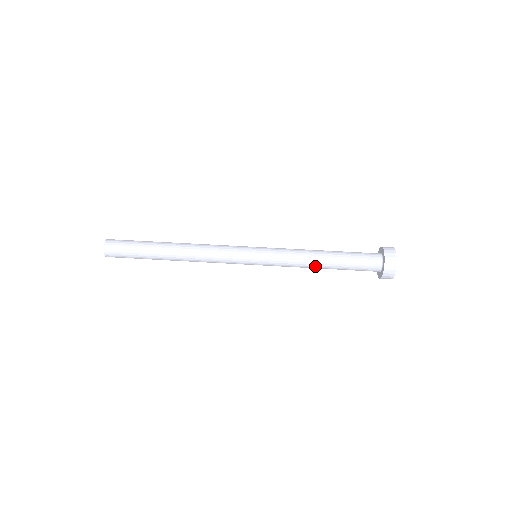
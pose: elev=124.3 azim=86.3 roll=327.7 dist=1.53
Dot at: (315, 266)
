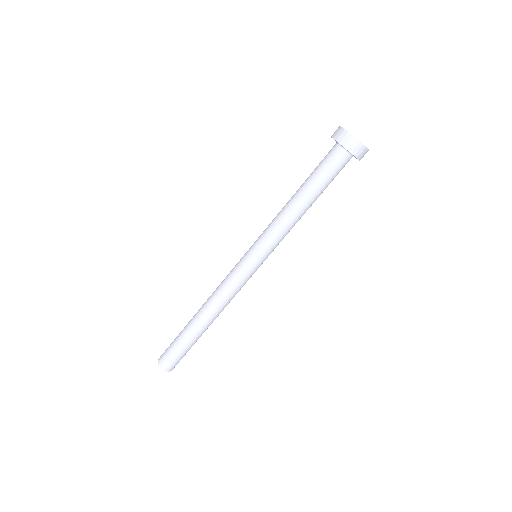
Dot at: occluded
